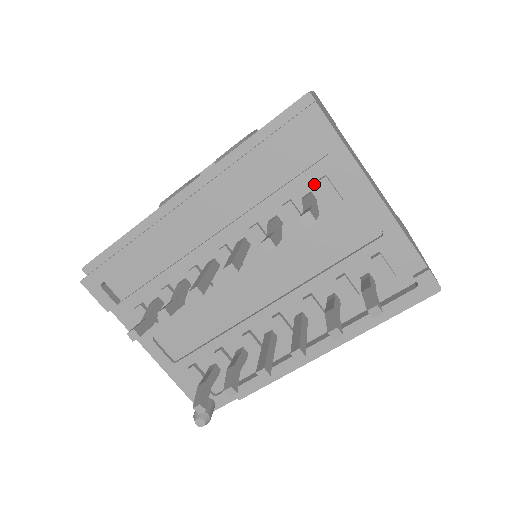
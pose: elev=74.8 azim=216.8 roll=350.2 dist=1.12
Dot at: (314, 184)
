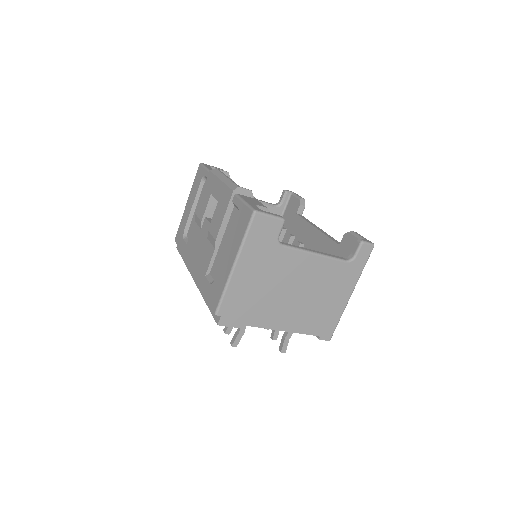
Dot at: occluded
